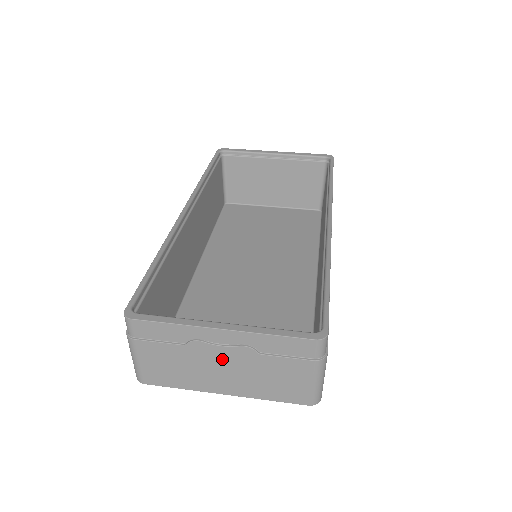
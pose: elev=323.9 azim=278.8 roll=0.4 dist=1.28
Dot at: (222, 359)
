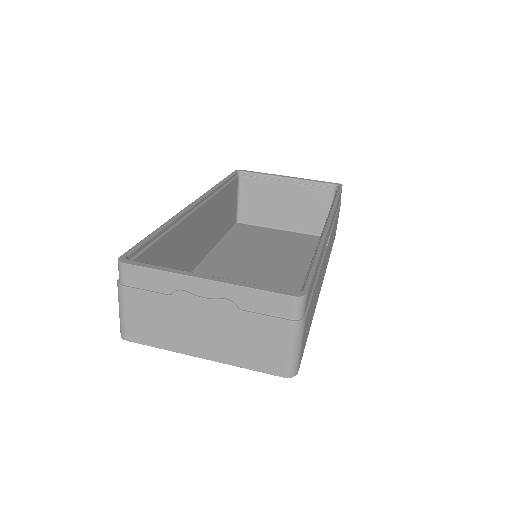
Dot at: (203, 314)
